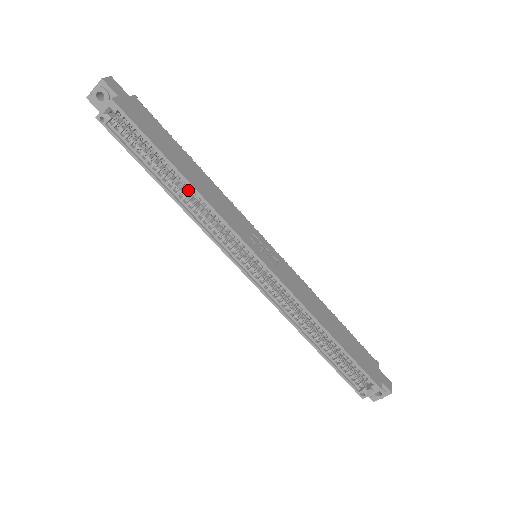
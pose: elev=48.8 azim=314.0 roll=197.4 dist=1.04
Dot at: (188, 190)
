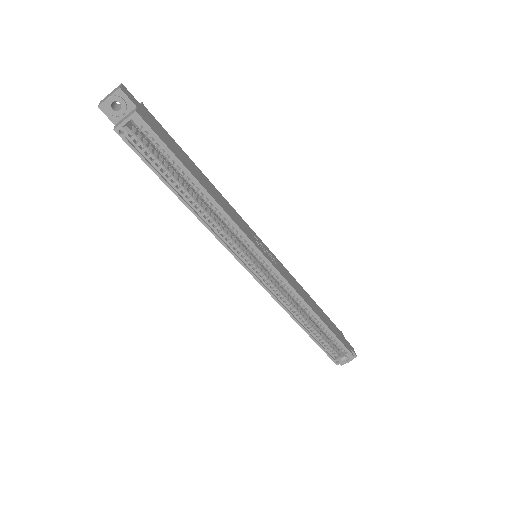
Dot at: (205, 201)
